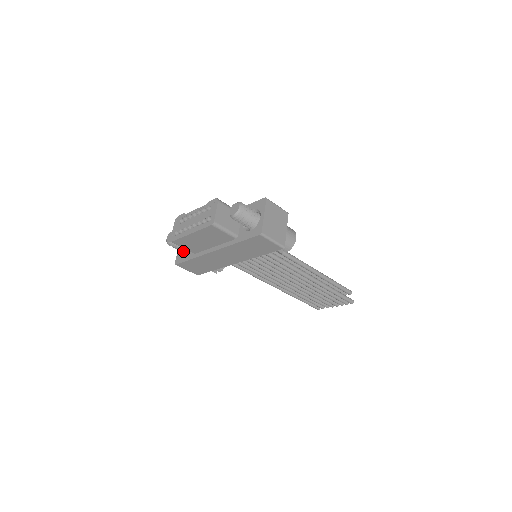
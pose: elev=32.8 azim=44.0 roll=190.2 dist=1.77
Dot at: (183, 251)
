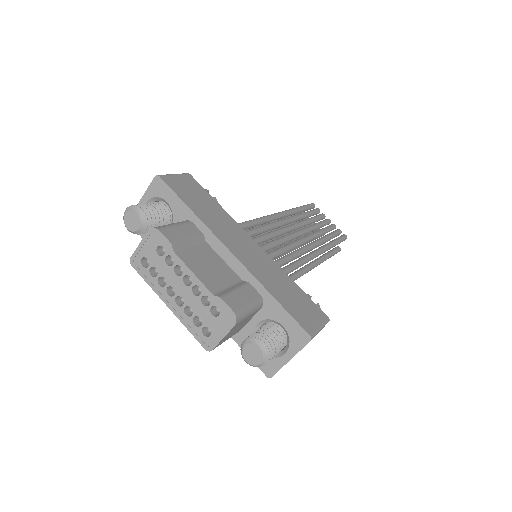
Dot at: occluded
